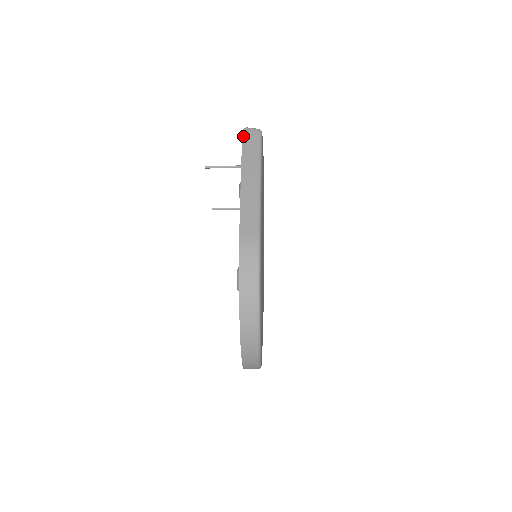
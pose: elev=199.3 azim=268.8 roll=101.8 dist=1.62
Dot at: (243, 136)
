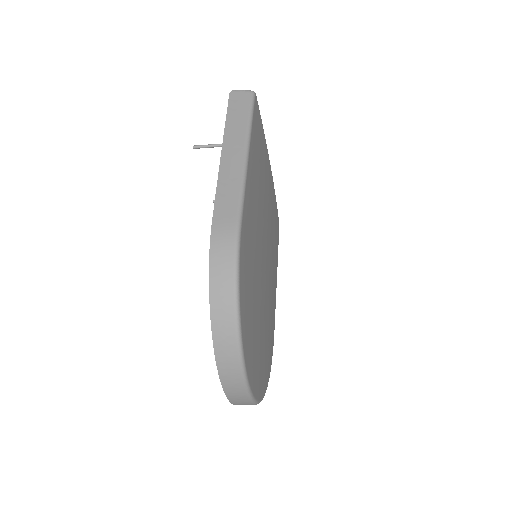
Dot at: (230, 100)
